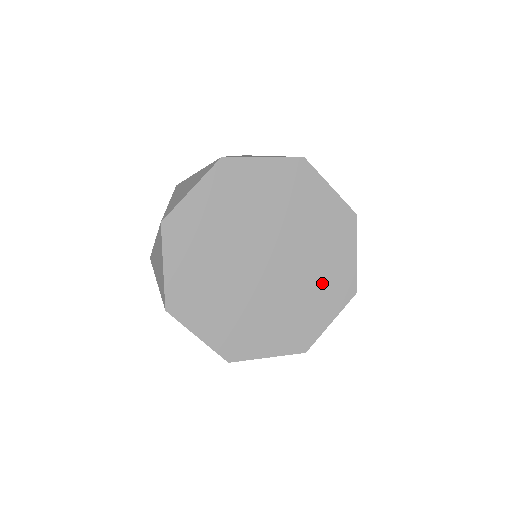
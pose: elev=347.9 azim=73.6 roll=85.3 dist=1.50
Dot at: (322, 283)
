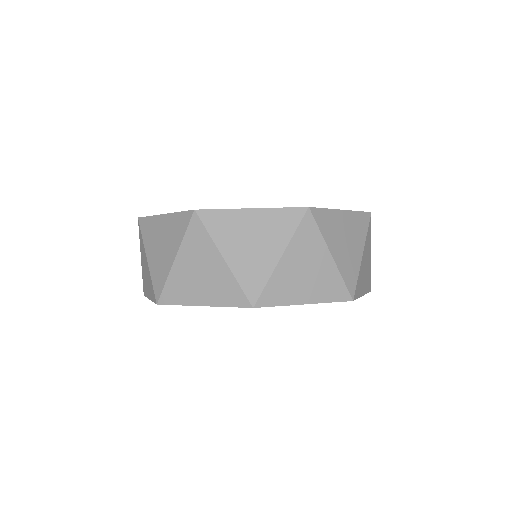
Dot at: occluded
